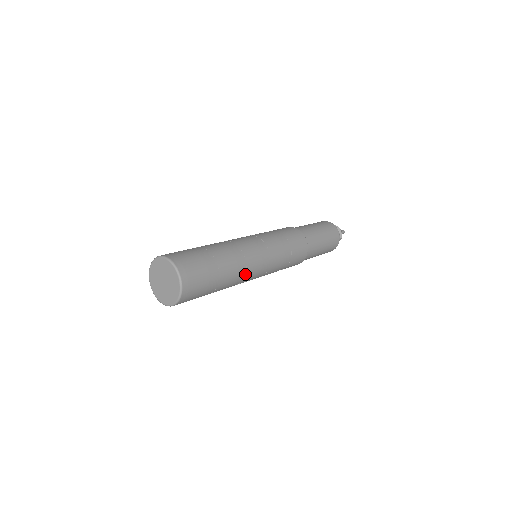
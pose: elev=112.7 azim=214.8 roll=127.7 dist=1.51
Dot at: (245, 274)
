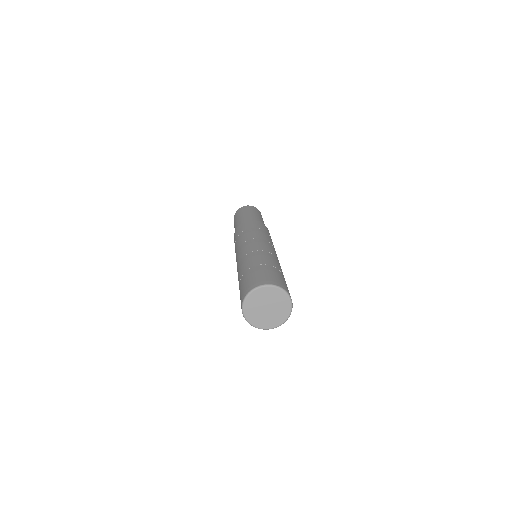
Dot at: occluded
